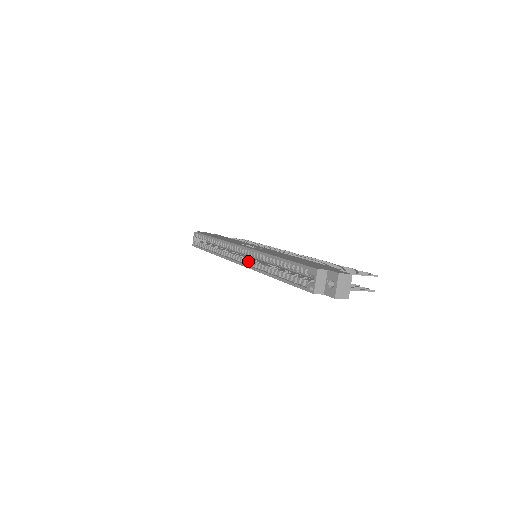
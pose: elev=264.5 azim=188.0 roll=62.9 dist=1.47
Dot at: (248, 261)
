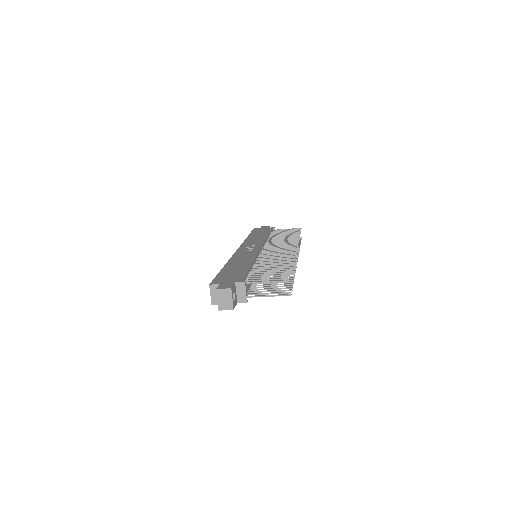
Dot at: occluded
